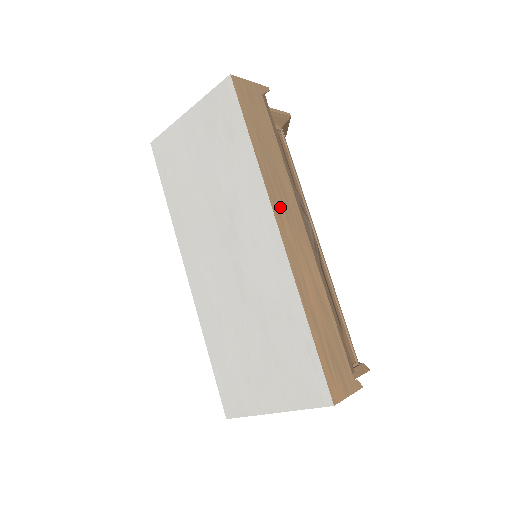
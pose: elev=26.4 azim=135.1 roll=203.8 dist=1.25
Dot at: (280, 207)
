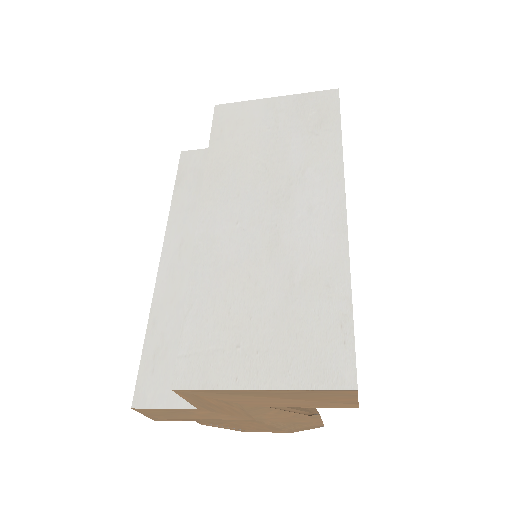
Dot at: occluded
